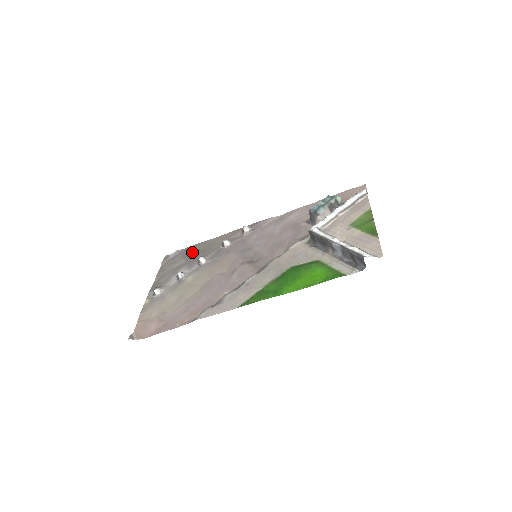
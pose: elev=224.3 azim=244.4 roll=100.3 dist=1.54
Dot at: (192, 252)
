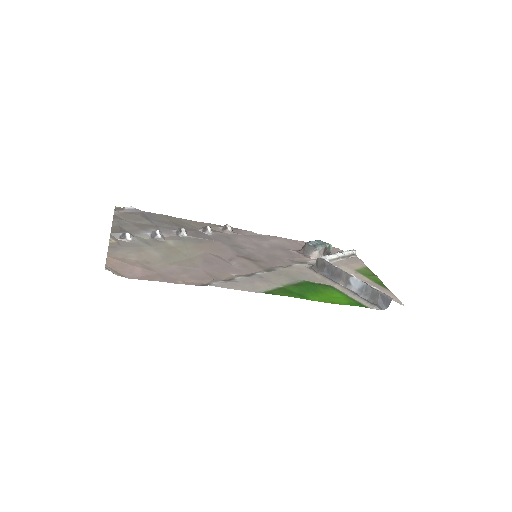
Dot at: (159, 219)
